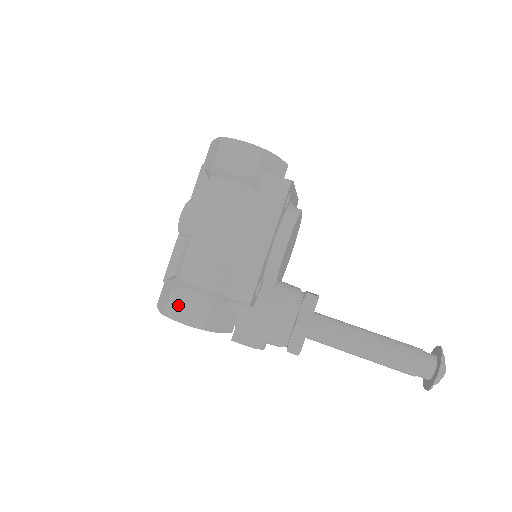
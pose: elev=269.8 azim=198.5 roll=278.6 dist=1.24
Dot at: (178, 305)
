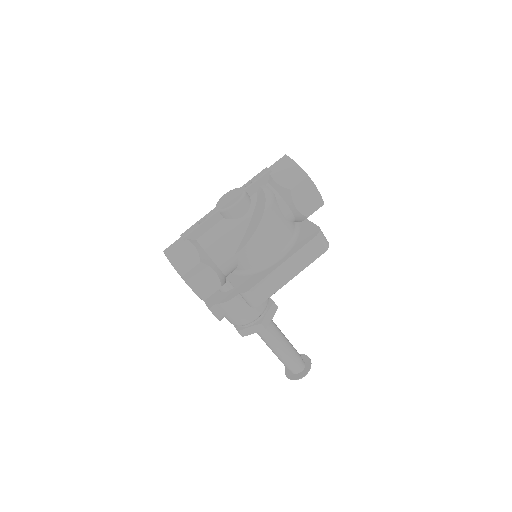
Dot at: (198, 276)
